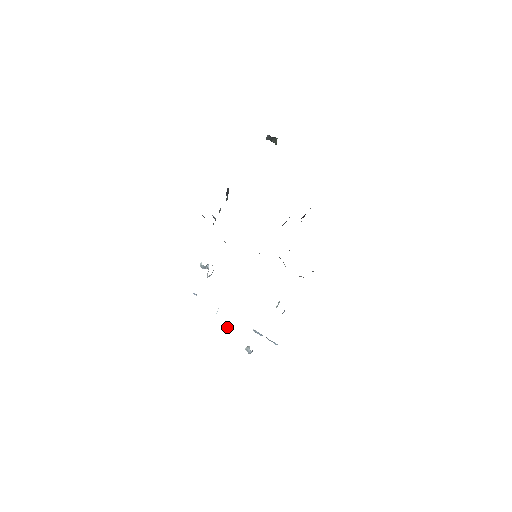
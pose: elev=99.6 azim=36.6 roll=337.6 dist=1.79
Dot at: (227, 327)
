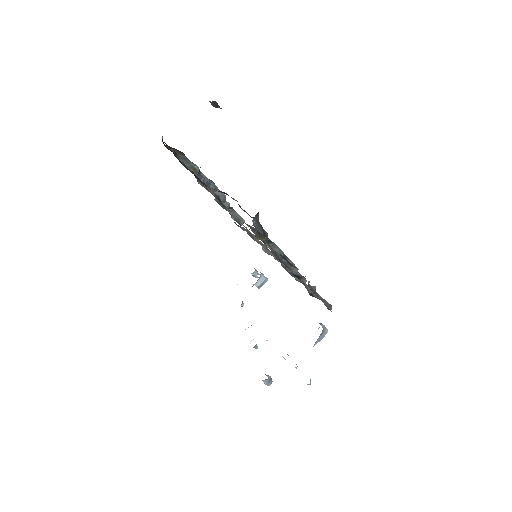
Dot at: occluded
